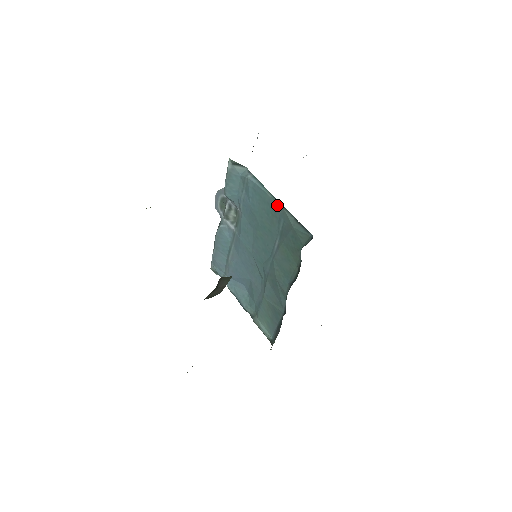
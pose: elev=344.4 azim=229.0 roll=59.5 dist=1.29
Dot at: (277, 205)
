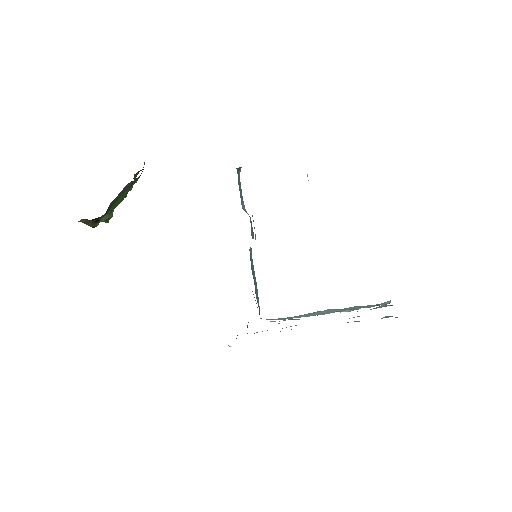
Dot at: occluded
